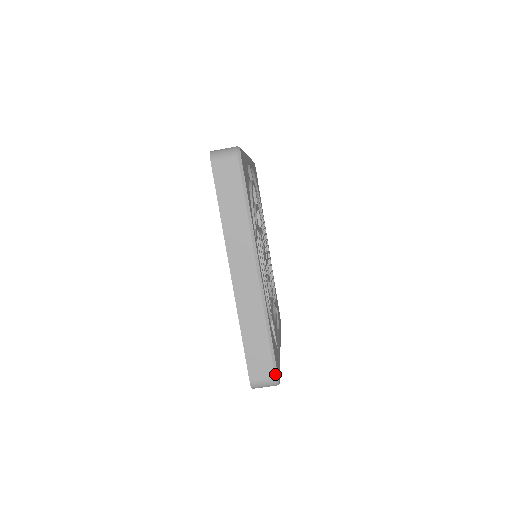
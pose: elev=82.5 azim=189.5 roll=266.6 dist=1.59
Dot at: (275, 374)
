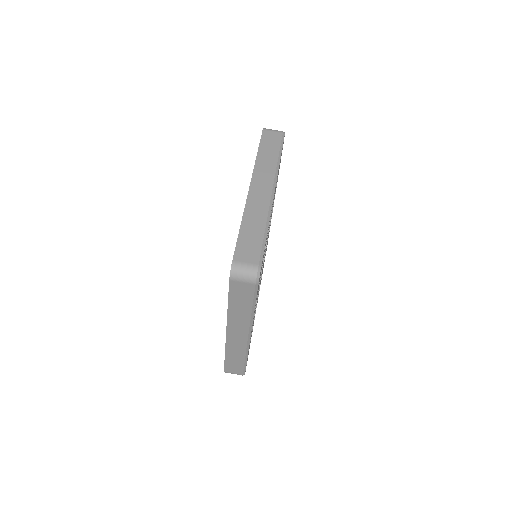
Dot at: (259, 263)
